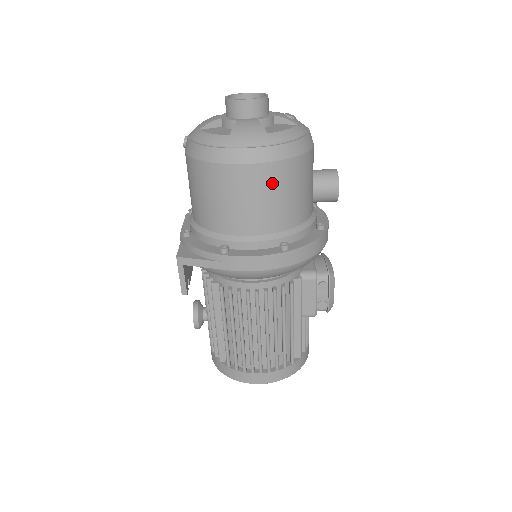
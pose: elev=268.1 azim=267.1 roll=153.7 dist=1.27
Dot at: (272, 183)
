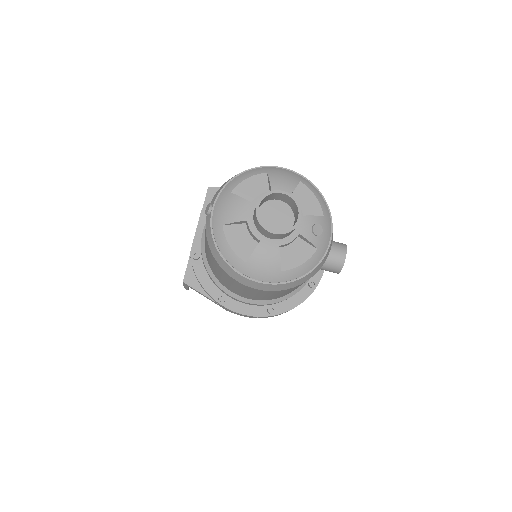
Dot at: (273, 294)
